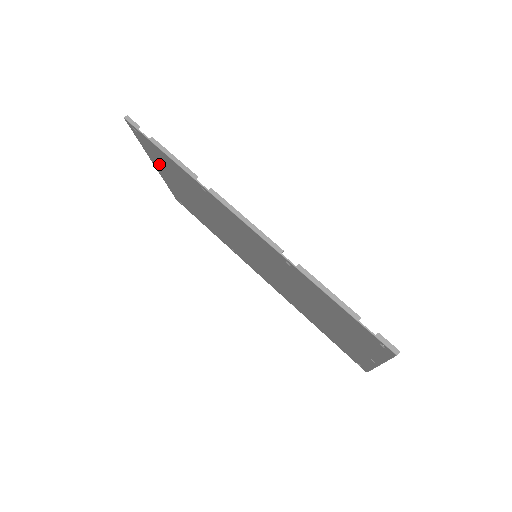
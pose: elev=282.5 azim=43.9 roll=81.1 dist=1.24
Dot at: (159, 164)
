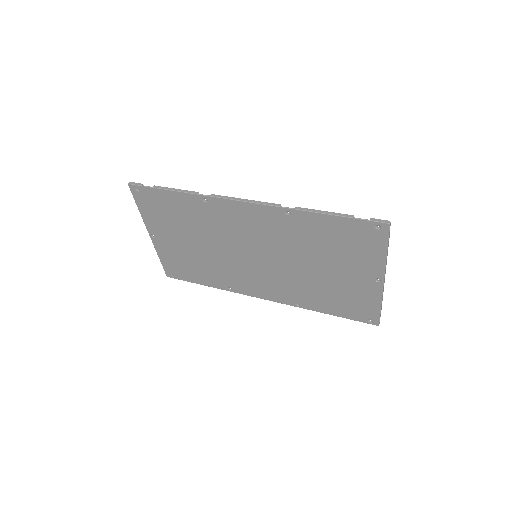
Dot at: (156, 222)
